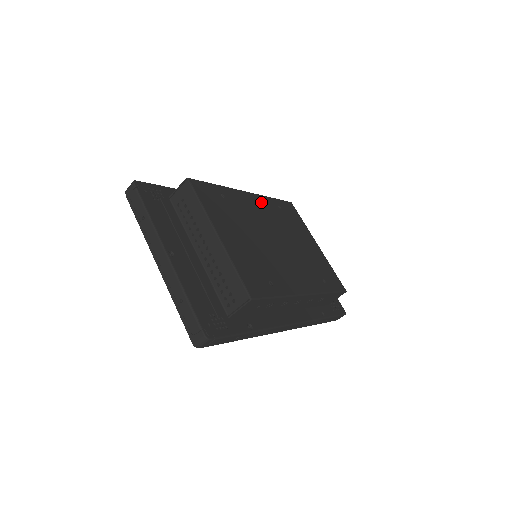
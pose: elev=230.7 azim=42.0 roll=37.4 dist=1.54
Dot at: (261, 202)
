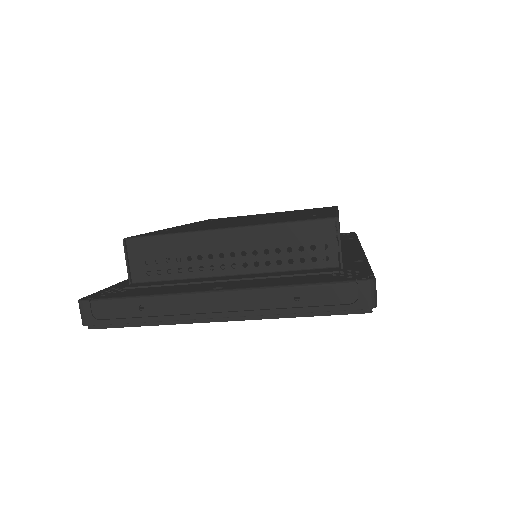
Dot at: occluded
